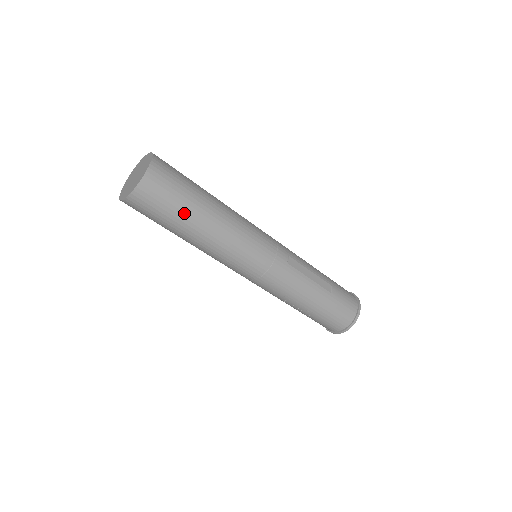
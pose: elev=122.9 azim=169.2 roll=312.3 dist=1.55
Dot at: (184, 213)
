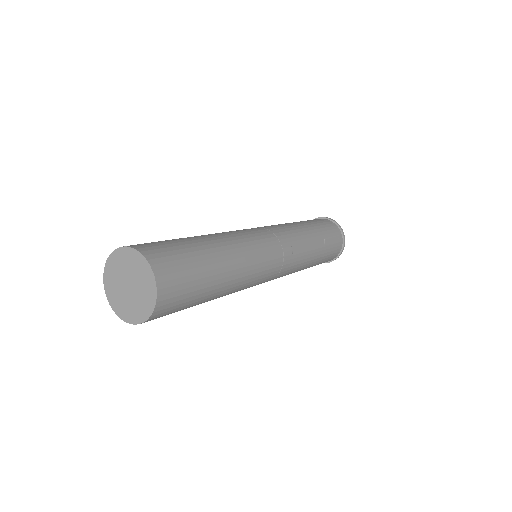
Dot at: (202, 297)
